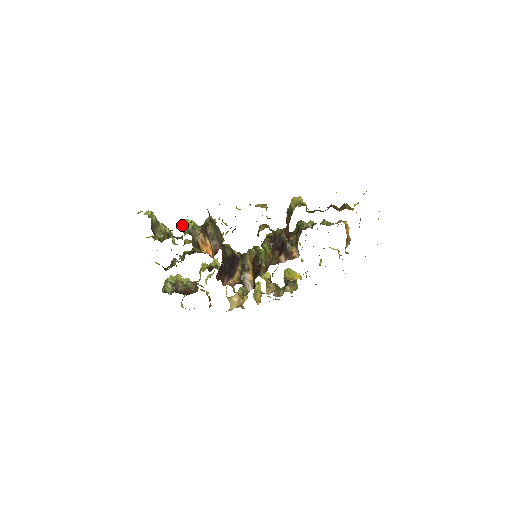
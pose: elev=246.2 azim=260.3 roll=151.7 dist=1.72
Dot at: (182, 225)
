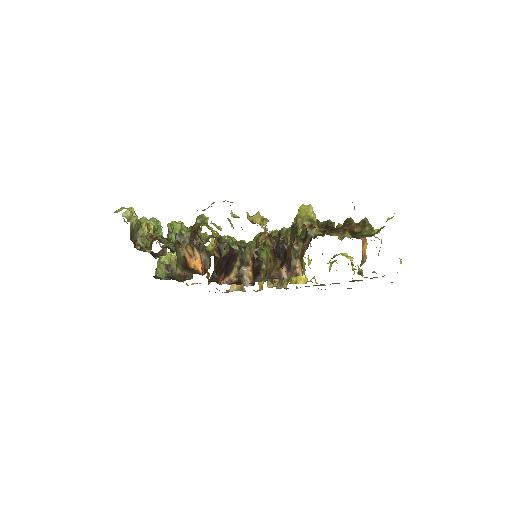
Dot at: (168, 227)
